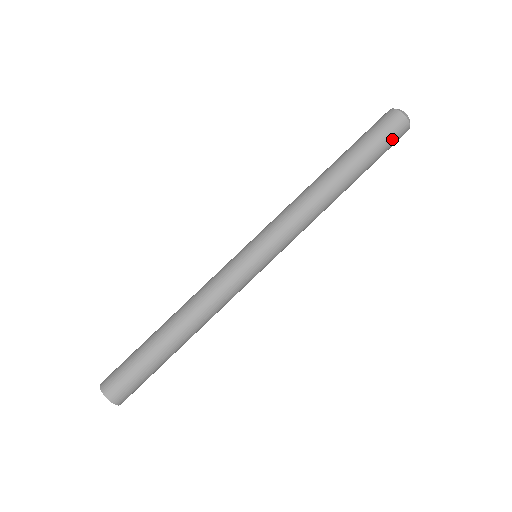
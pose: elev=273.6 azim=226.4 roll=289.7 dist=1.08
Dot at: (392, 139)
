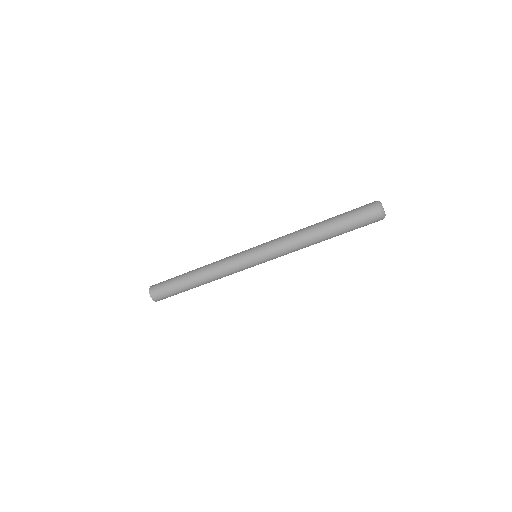
Dot at: (368, 224)
